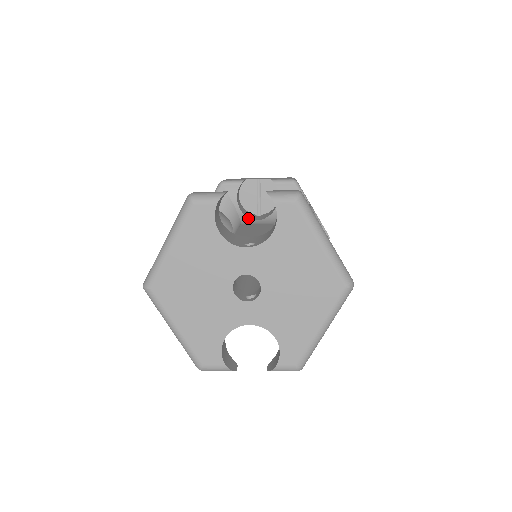
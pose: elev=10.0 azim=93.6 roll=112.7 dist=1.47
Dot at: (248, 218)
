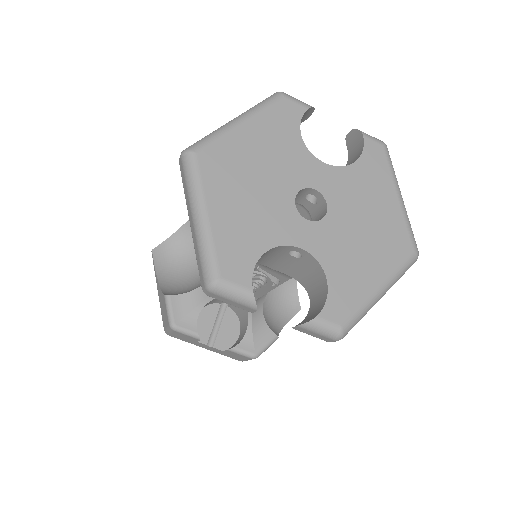
Dot at: occluded
